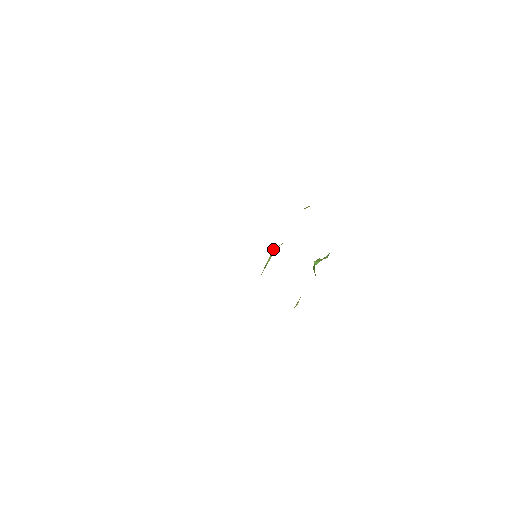
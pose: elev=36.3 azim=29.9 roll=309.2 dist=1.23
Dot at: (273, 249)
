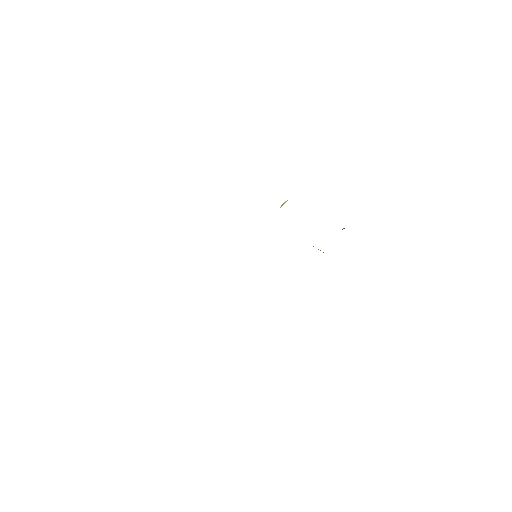
Dot at: occluded
